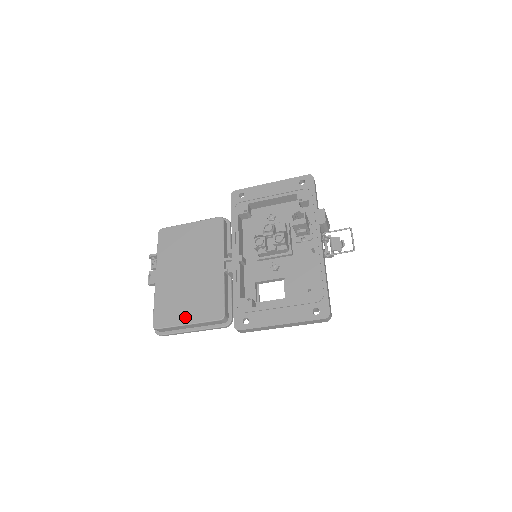
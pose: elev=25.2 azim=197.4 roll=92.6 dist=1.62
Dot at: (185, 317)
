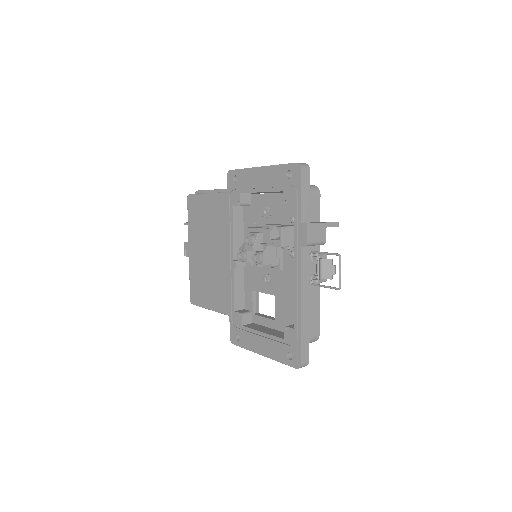
Dot at: (208, 302)
